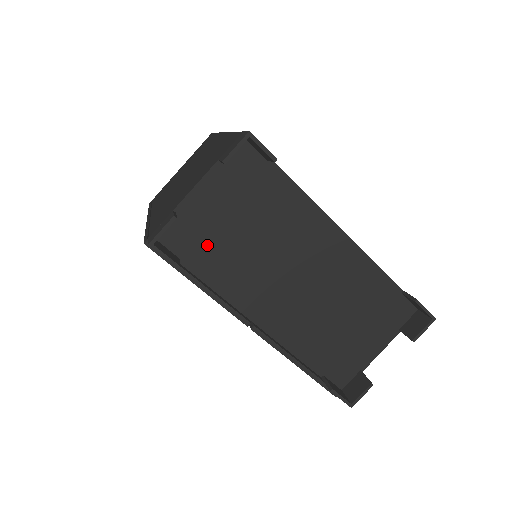
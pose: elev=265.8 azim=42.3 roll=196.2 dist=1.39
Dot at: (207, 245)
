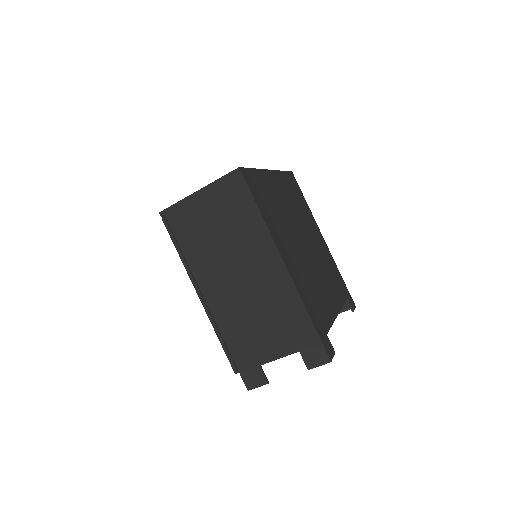
Dot at: occluded
